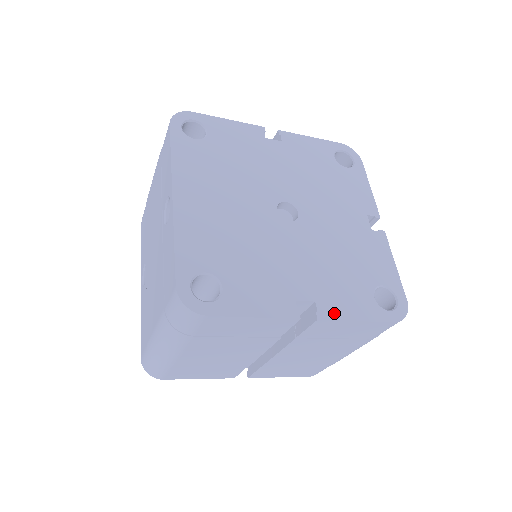
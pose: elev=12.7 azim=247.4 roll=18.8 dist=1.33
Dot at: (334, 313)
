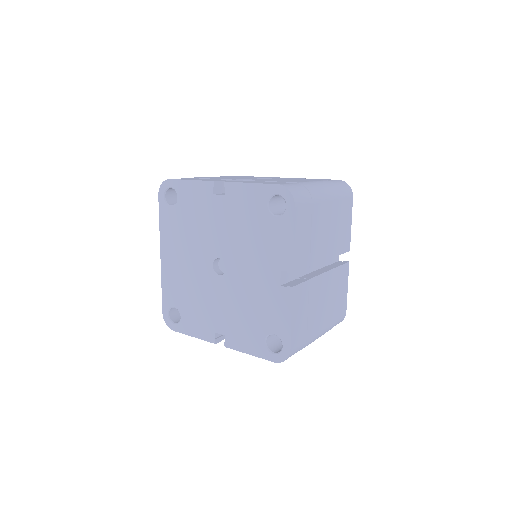
Dot at: (235, 345)
